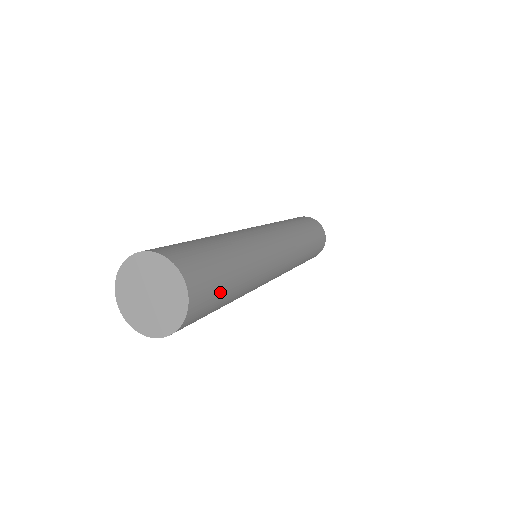
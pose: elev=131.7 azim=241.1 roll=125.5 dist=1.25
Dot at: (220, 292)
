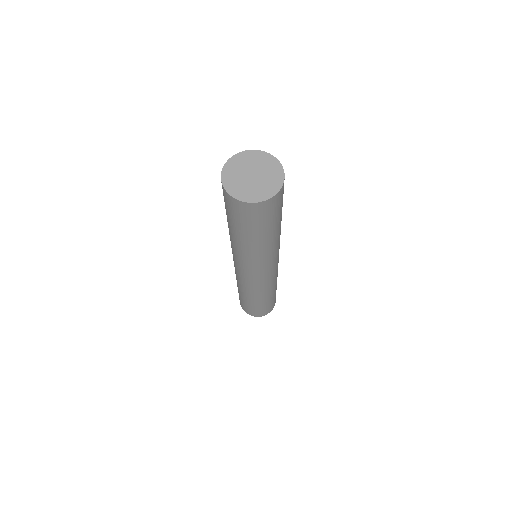
Dot at: occluded
